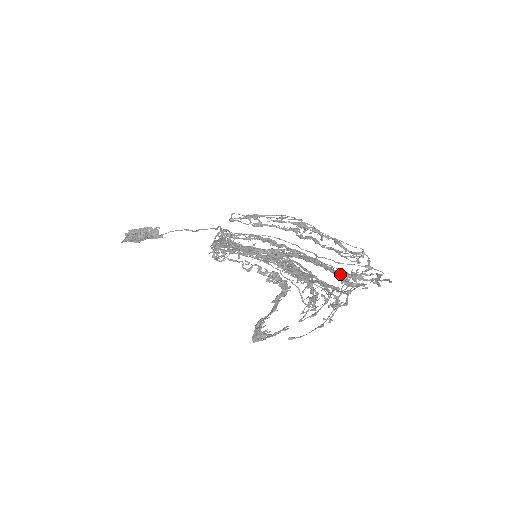
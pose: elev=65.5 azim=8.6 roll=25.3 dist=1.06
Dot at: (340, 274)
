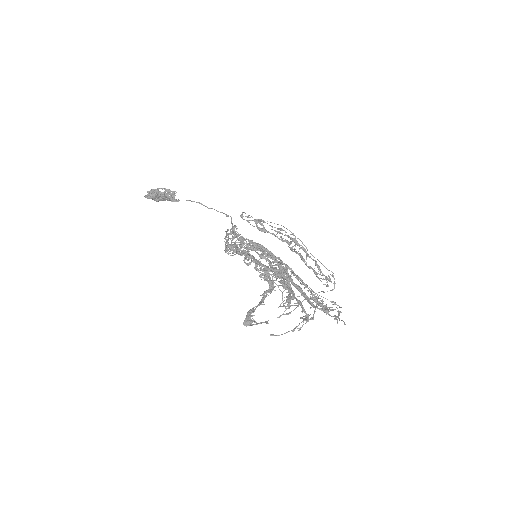
Dot at: (315, 306)
